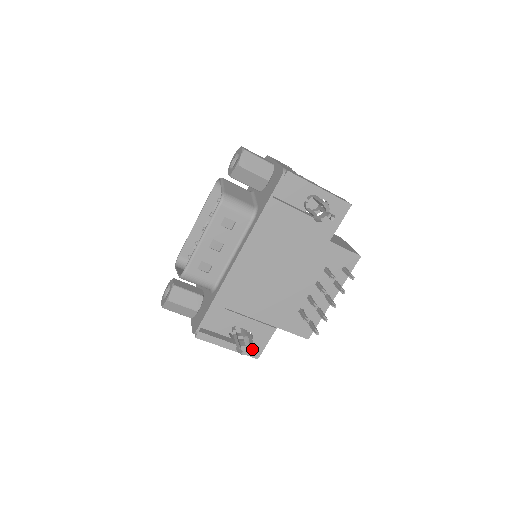
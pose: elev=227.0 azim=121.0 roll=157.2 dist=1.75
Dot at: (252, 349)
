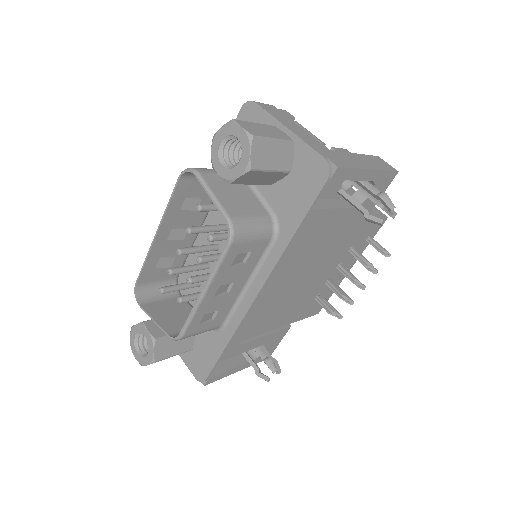
Dot at: (277, 369)
